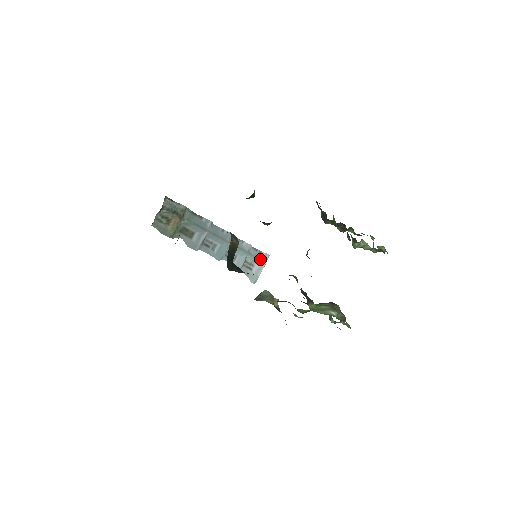
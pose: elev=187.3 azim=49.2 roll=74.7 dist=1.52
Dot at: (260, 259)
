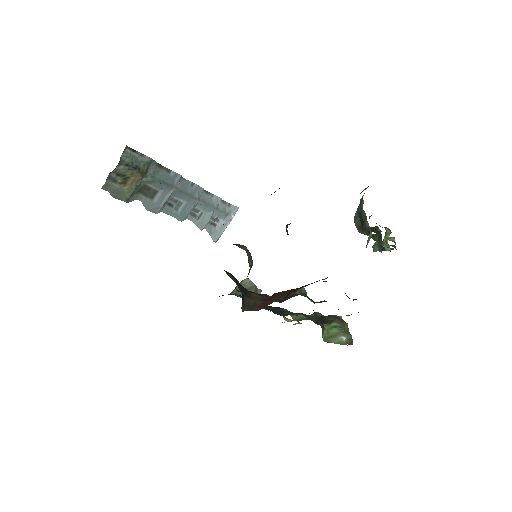
Dot at: (228, 213)
